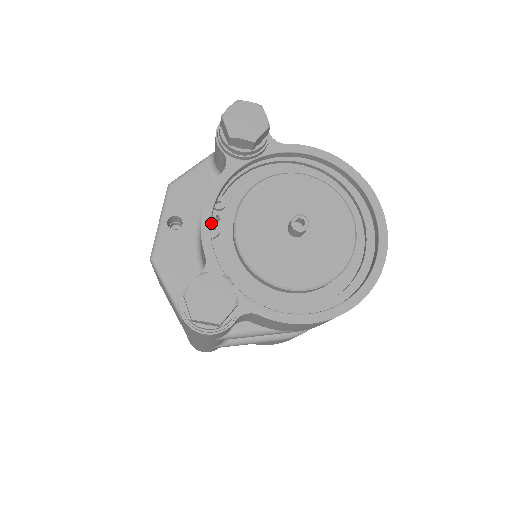
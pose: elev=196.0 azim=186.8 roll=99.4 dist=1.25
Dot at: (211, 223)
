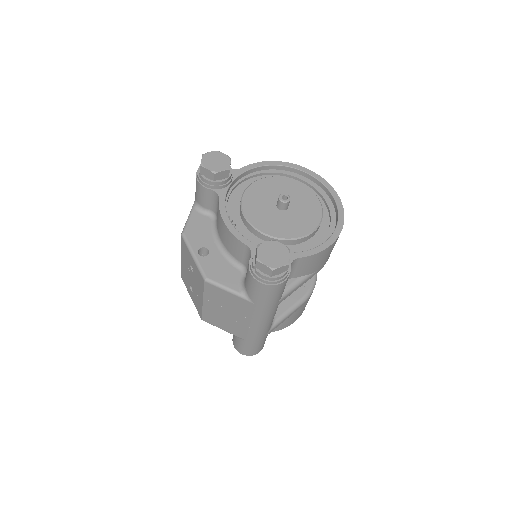
Dot at: occluded
